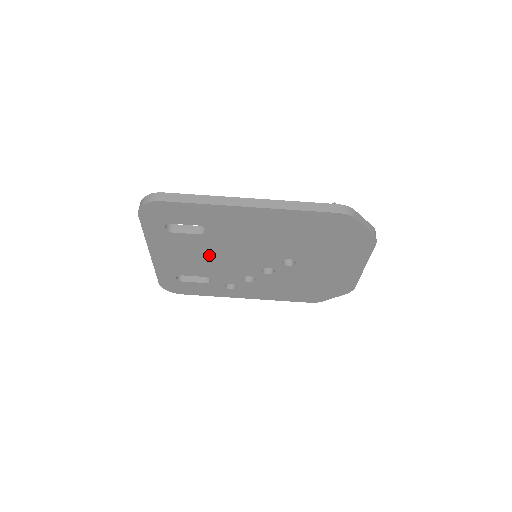
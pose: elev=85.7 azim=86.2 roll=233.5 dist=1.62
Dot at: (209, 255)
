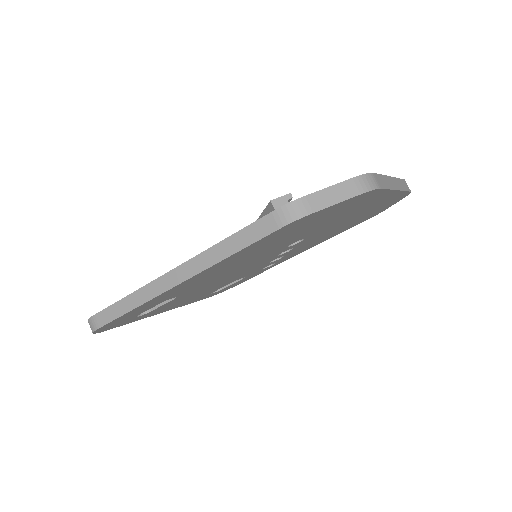
Dot at: (210, 287)
